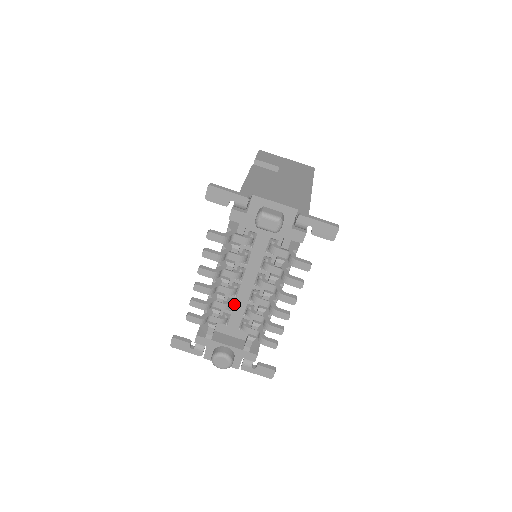
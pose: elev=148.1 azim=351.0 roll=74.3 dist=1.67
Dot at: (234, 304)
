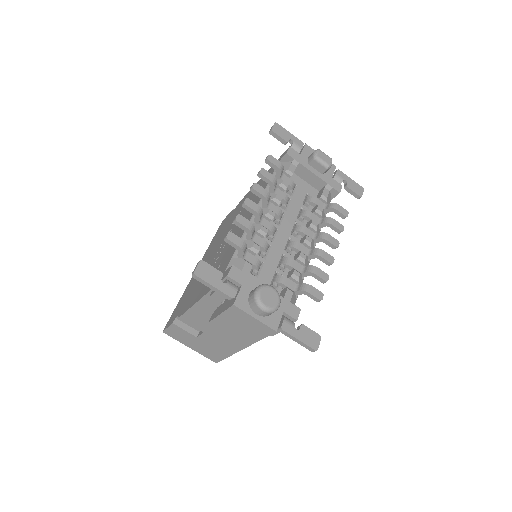
Dot at: (269, 251)
